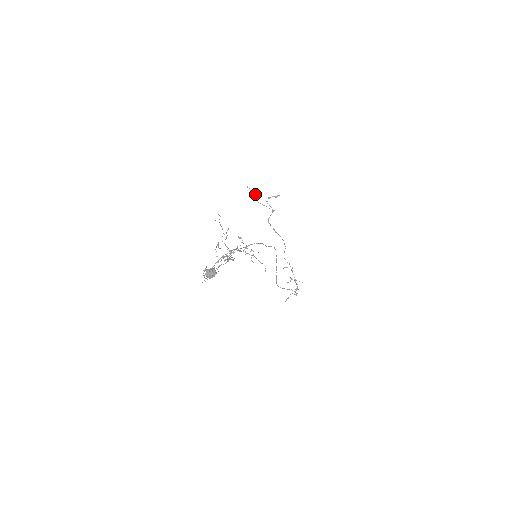
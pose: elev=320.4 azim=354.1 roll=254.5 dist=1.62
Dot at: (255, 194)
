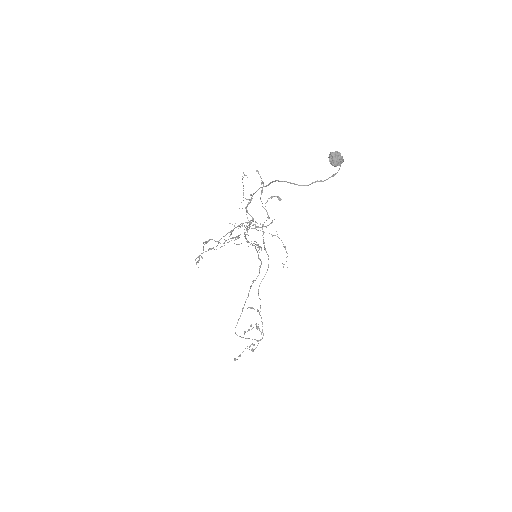
Dot at: (263, 183)
